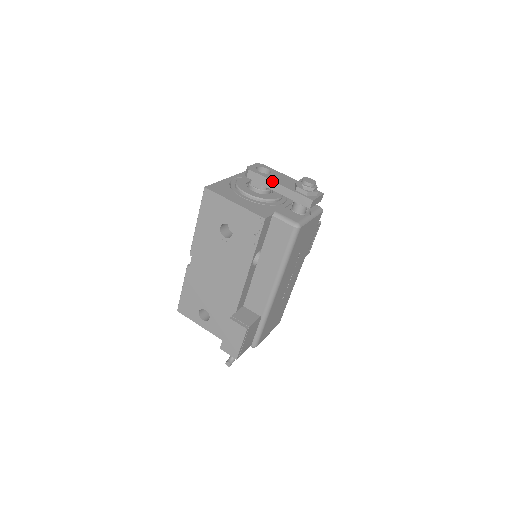
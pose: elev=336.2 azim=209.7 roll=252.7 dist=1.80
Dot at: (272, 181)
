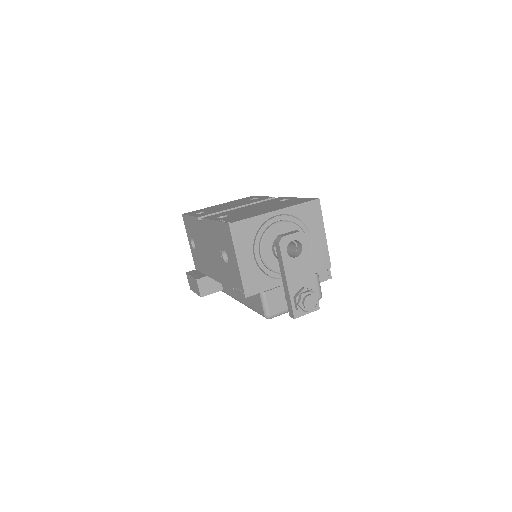
Dot at: (285, 272)
